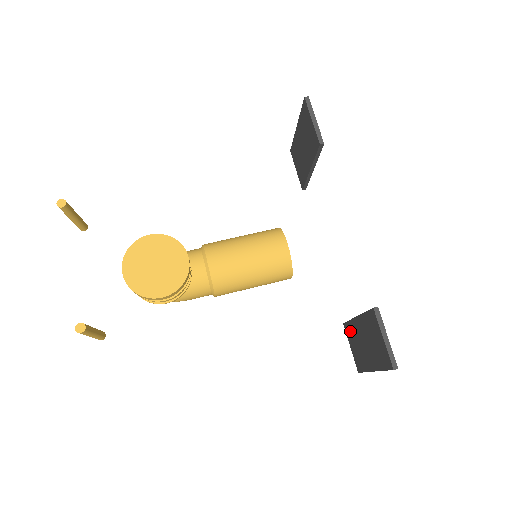
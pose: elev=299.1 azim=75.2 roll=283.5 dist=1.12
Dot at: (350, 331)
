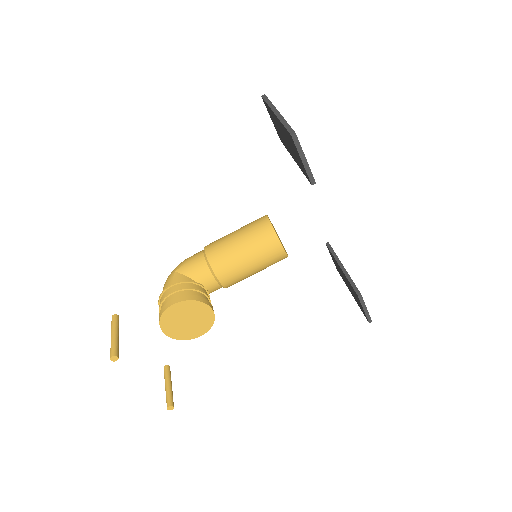
Dot at: occluded
